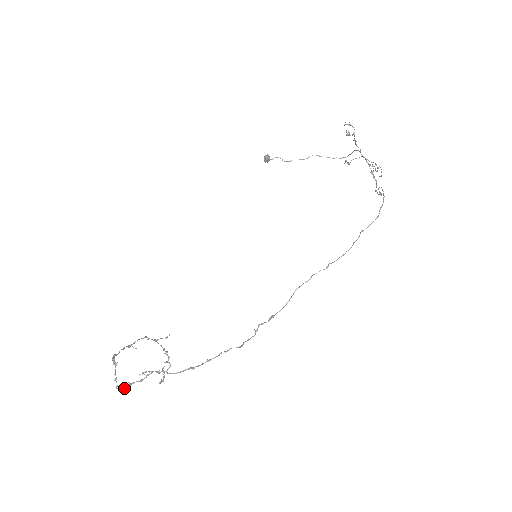
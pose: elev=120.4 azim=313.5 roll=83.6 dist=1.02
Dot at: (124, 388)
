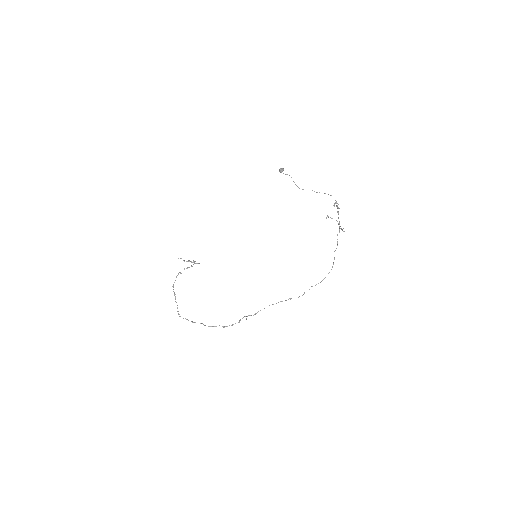
Dot at: occluded
